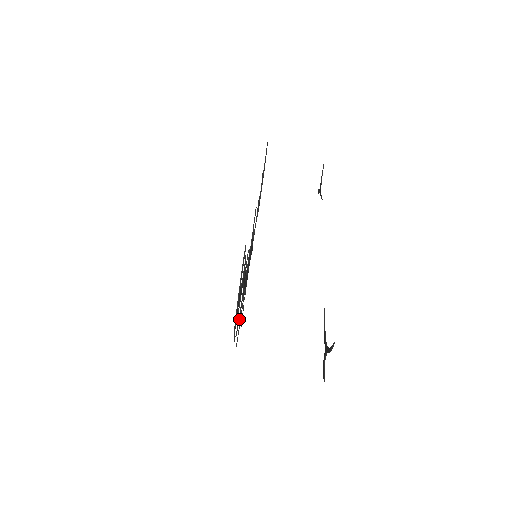
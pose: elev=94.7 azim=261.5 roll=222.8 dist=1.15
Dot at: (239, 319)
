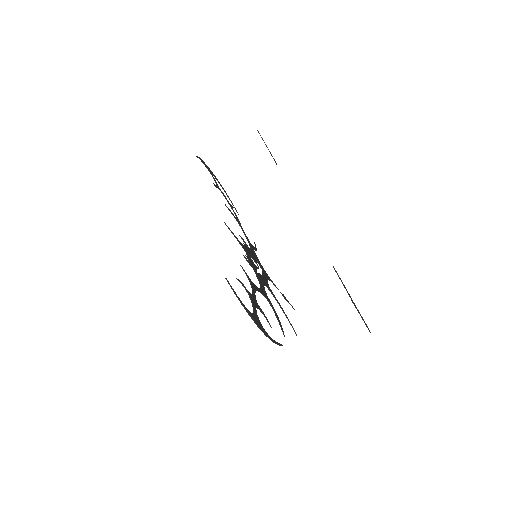
Dot at: (278, 319)
